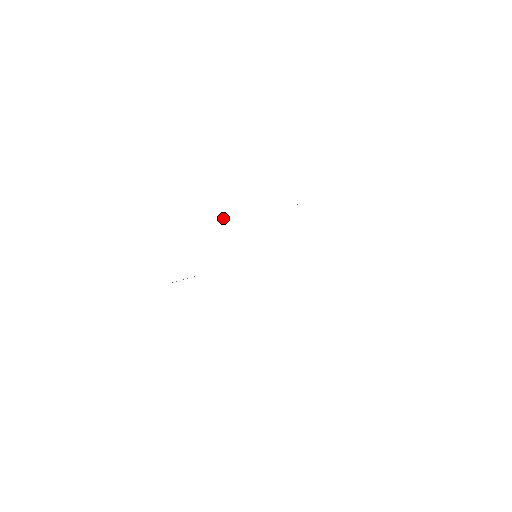
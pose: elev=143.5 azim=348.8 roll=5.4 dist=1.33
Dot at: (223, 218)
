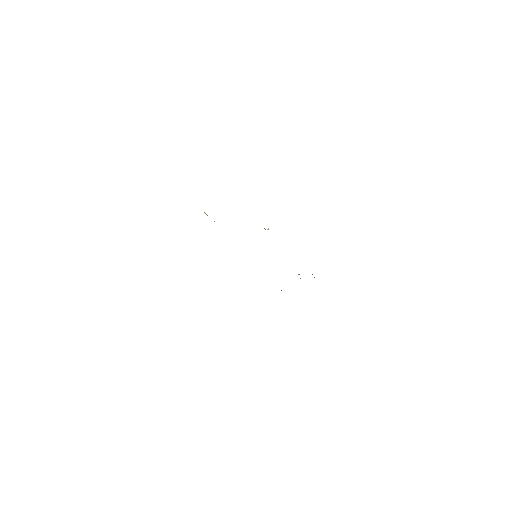
Dot at: (268, 229)
